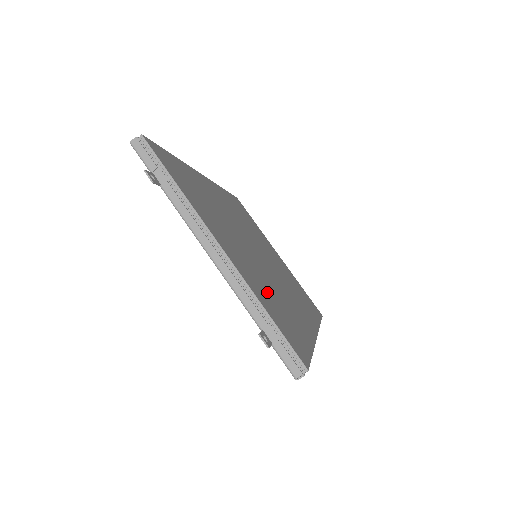
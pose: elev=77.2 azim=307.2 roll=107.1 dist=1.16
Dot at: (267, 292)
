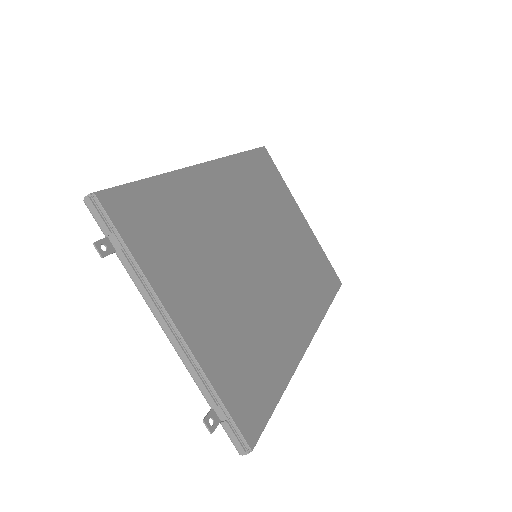
Dot at: (236, 343)
